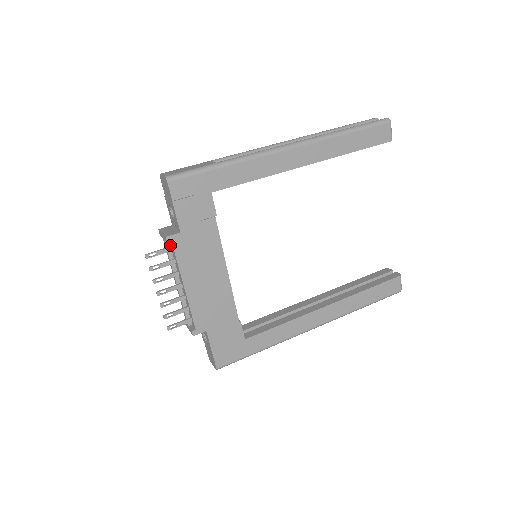
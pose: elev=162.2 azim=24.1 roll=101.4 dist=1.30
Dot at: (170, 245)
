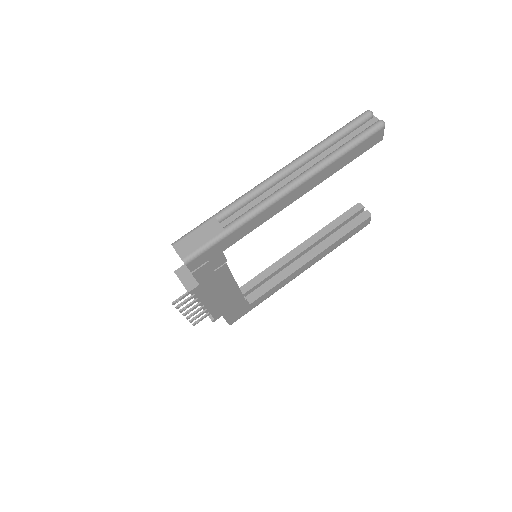
Dot at: occluded
